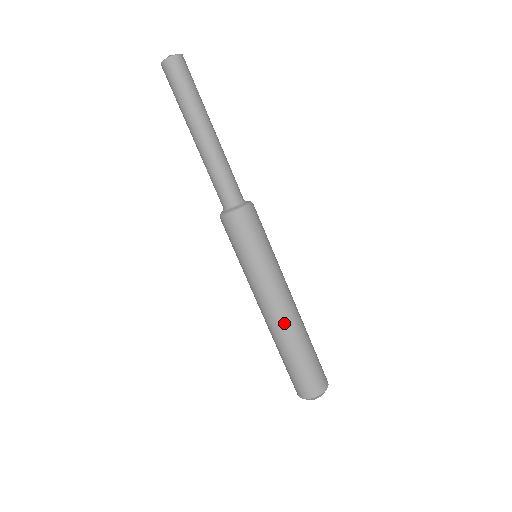
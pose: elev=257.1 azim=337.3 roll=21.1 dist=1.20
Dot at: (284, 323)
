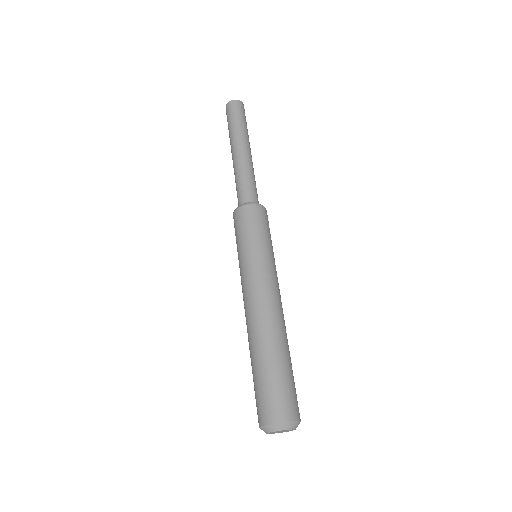
Dot at: (254, 321)
